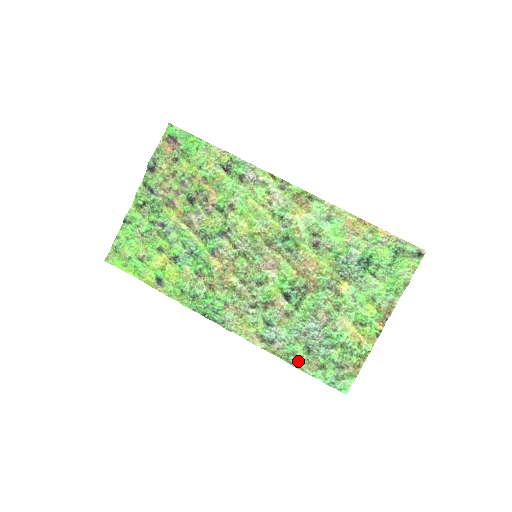
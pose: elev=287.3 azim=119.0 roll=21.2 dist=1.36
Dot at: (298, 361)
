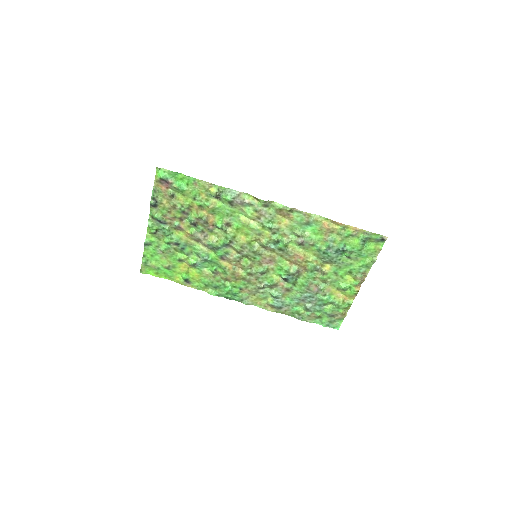
Dot at: (301, 316)
